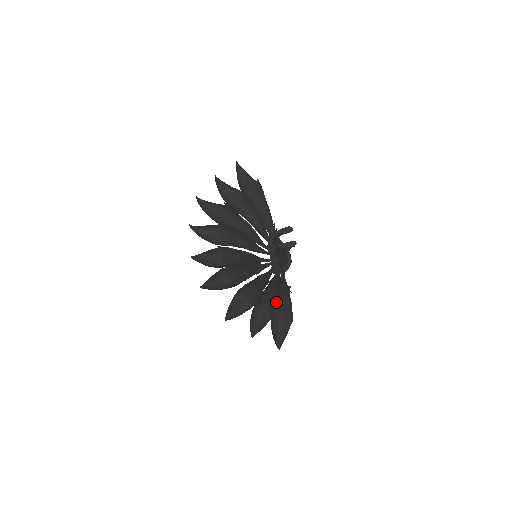
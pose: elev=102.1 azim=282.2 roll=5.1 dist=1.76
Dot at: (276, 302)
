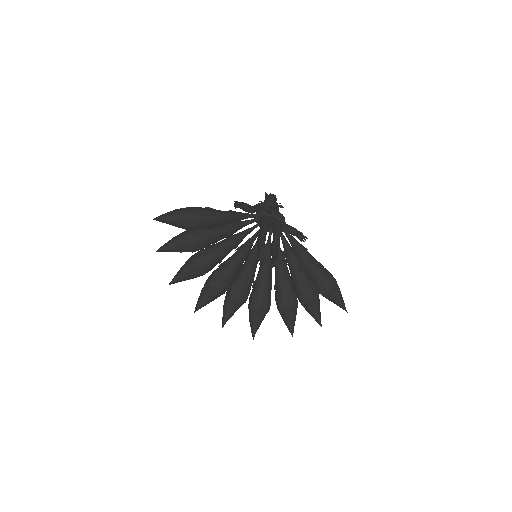
Dot at: (310, 280)
